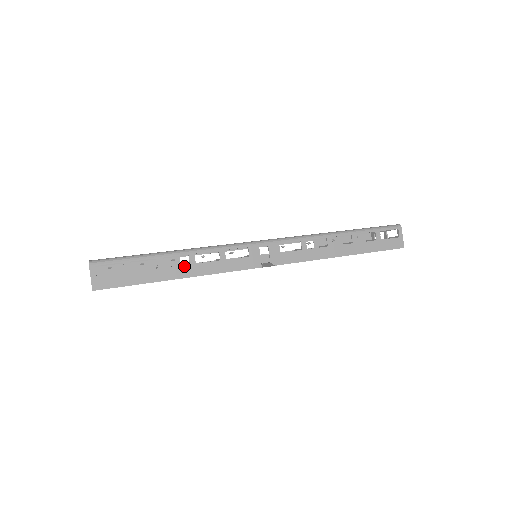
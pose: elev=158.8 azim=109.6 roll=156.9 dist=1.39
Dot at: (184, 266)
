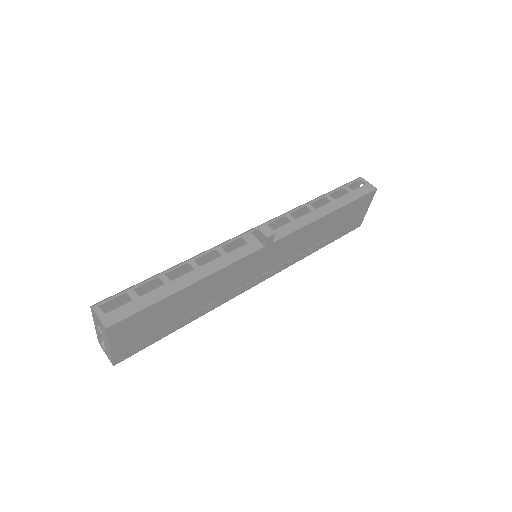
Dot at: (190, 273)
